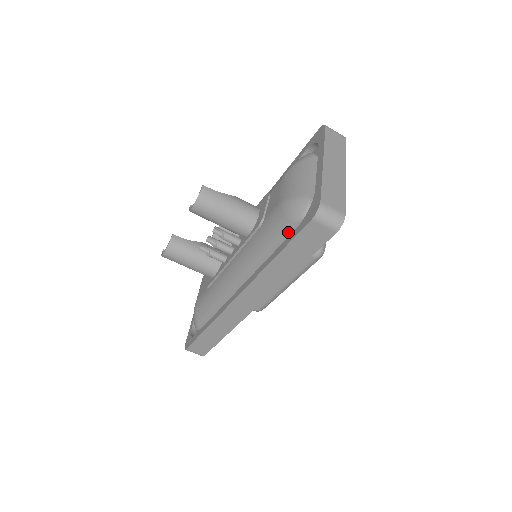
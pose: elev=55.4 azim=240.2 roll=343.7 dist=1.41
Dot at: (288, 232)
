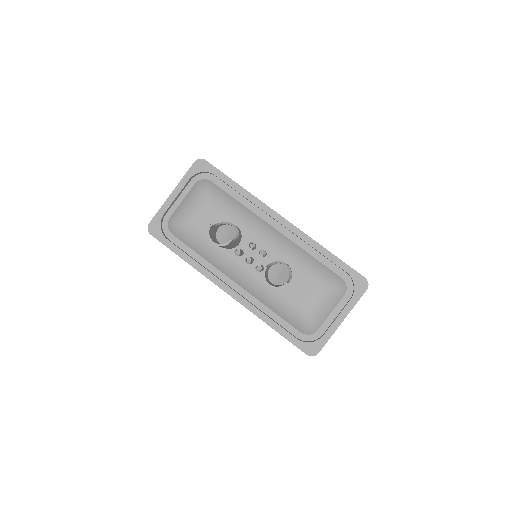
Dot at: (291, 325)
